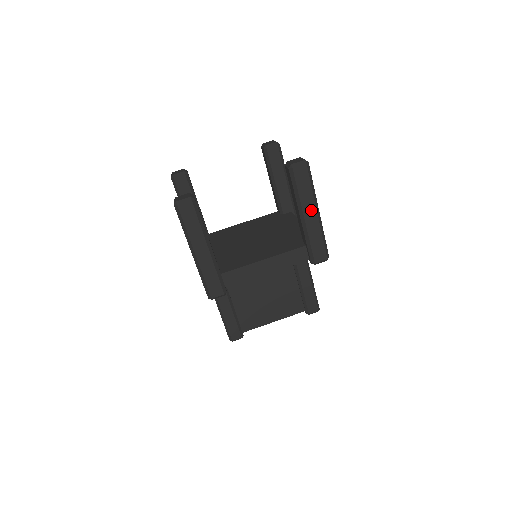
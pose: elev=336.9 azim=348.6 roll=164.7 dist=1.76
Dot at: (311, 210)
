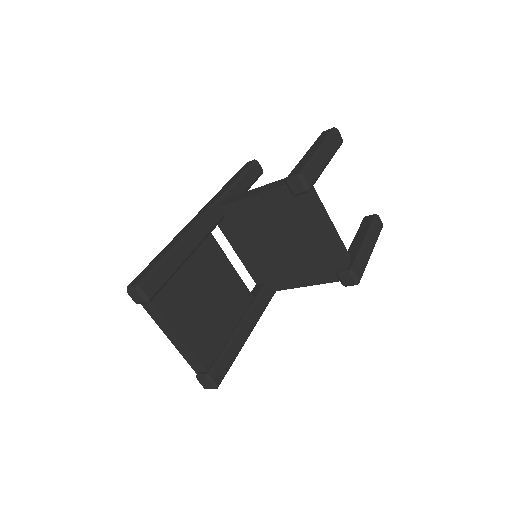
Dot at: (372, 244)
